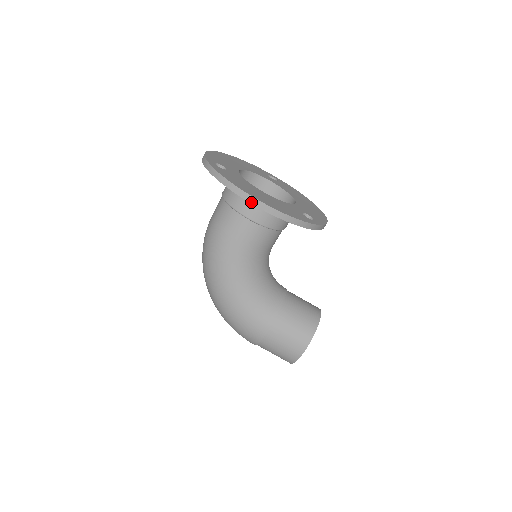
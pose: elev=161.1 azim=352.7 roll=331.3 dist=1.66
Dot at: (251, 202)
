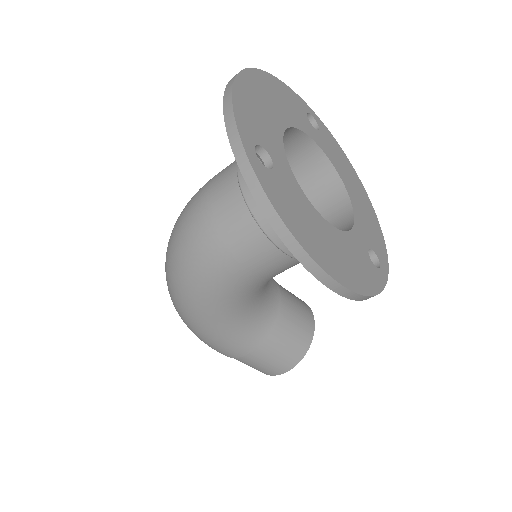
Dot at: (319, 278)
